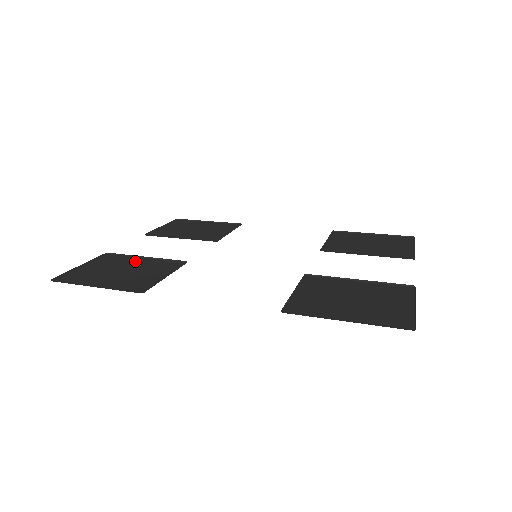
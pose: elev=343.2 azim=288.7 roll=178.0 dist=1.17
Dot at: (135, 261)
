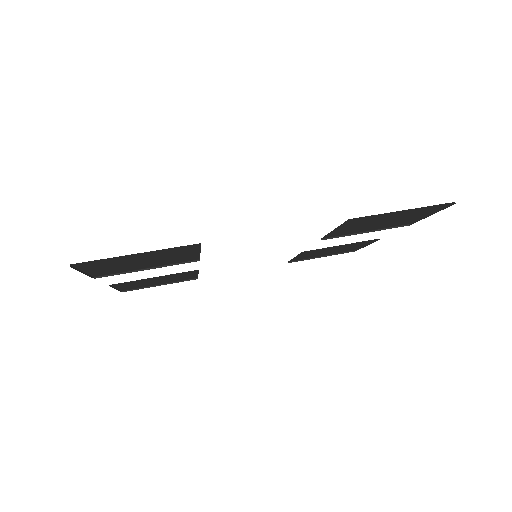
Dot at: occluded
